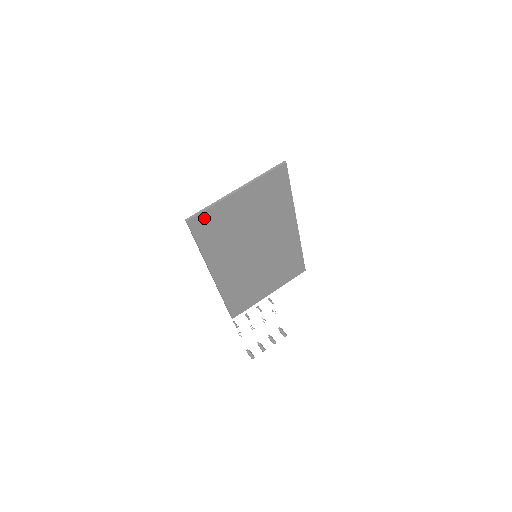
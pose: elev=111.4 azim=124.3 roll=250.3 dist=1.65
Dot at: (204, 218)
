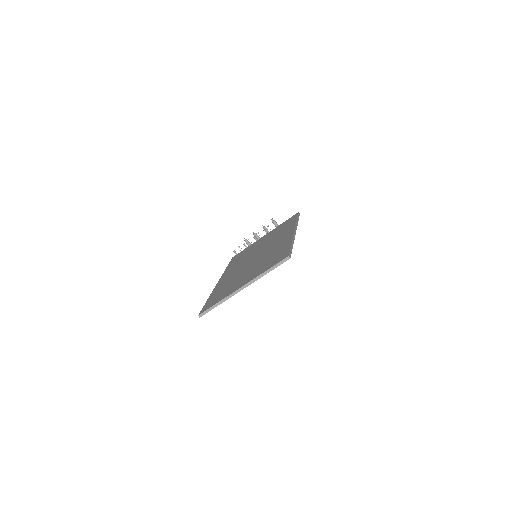
Dot at: occluded
